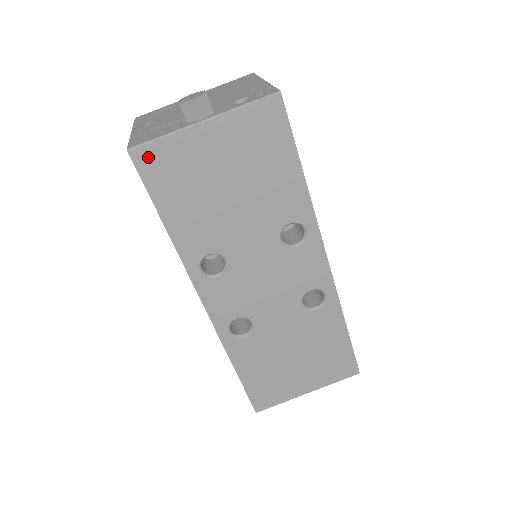
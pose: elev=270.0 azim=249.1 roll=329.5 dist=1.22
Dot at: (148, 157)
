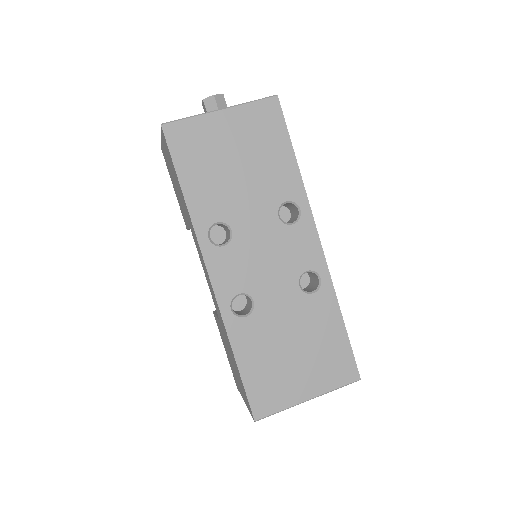
Dot at: (176, 131)
